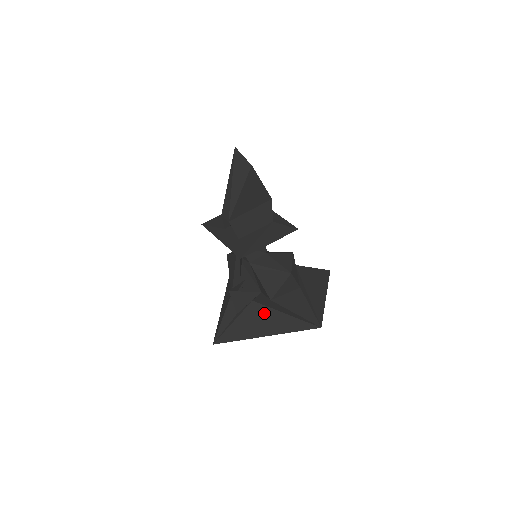
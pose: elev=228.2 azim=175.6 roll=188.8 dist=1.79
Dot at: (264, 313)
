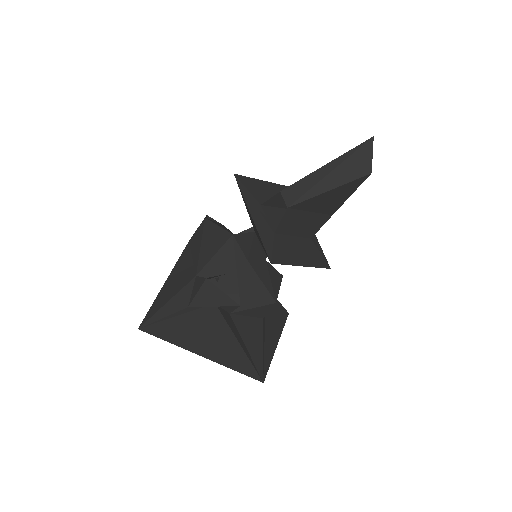
Dot at: (218, 327)
